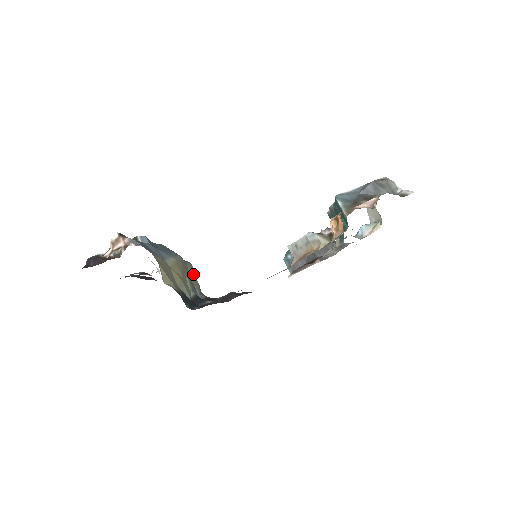
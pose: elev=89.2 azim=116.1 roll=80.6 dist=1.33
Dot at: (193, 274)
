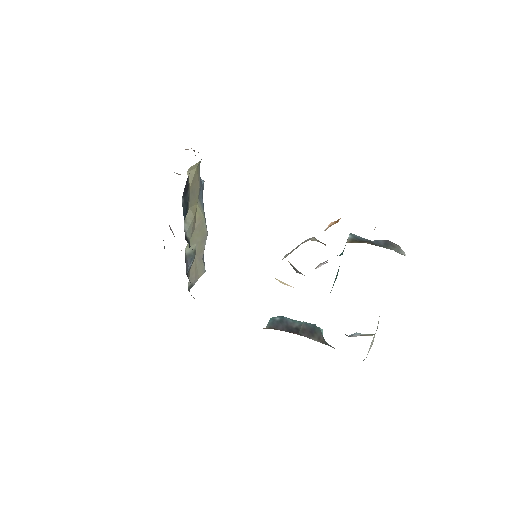
Dot at: (199, 272)
